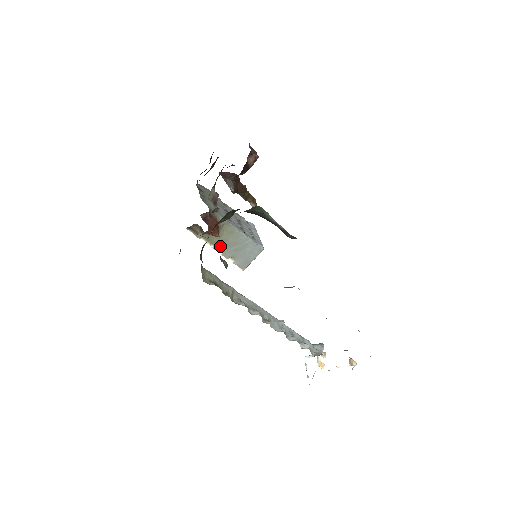
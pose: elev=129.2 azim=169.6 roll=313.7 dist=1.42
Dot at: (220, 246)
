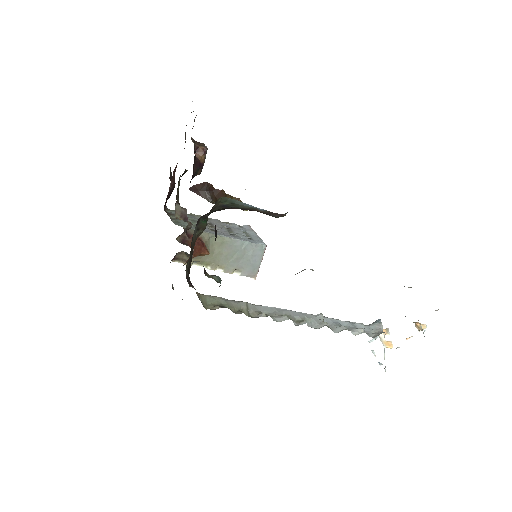
Dot at: (217, 264)
